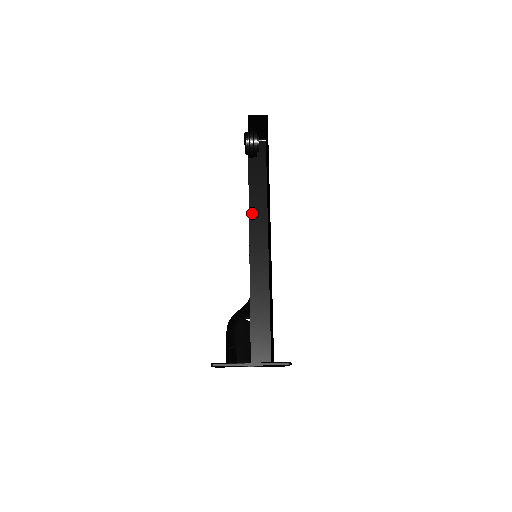
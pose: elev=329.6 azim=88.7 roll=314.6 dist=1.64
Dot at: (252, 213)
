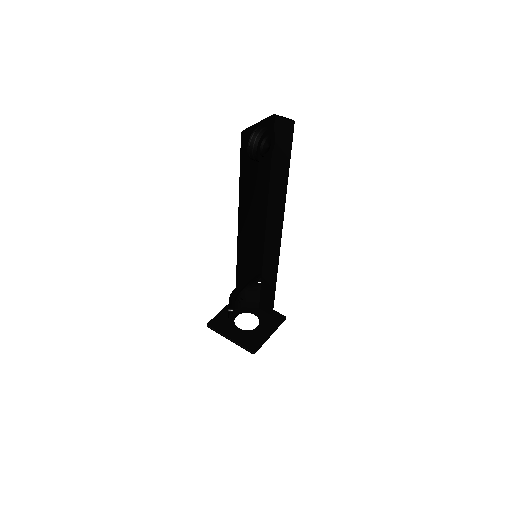
Dot at: (271, 200)
